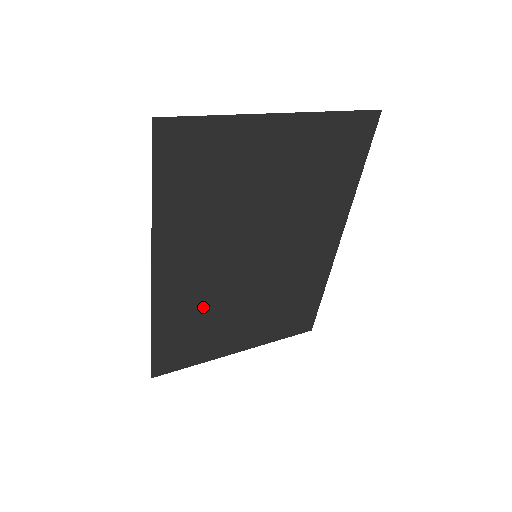
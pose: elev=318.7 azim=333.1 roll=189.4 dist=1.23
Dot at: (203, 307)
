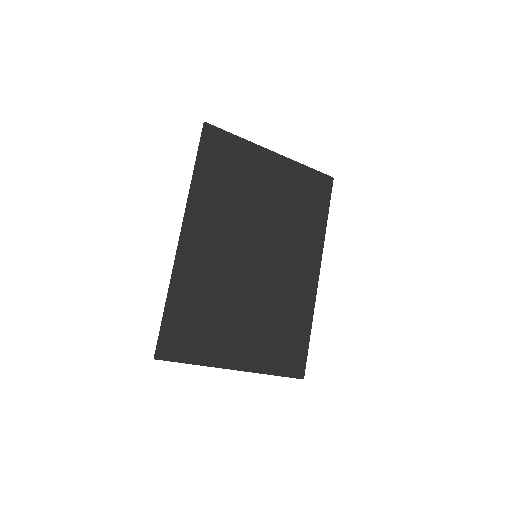
Dot at: (212, 289)
